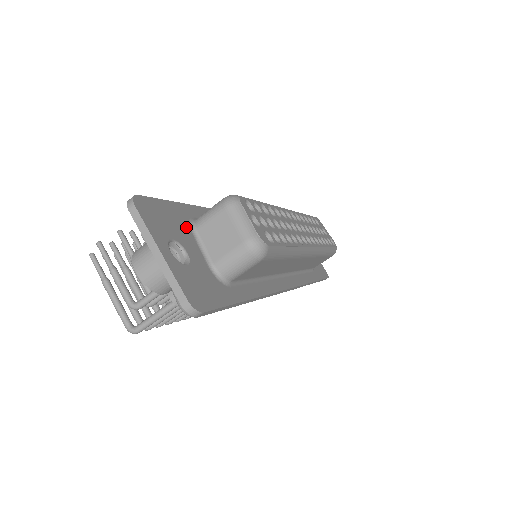
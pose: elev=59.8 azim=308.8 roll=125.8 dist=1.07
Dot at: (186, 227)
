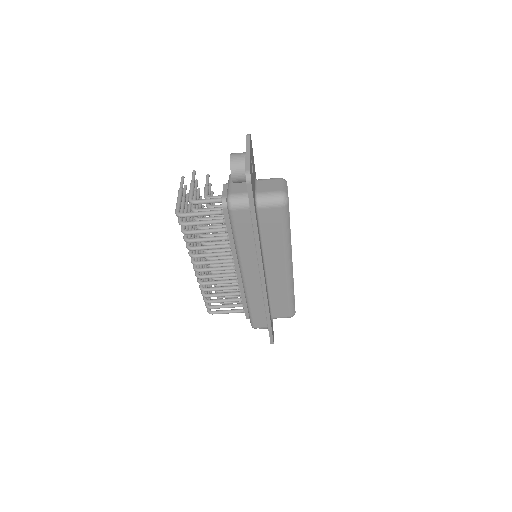
Dot at: occluded
